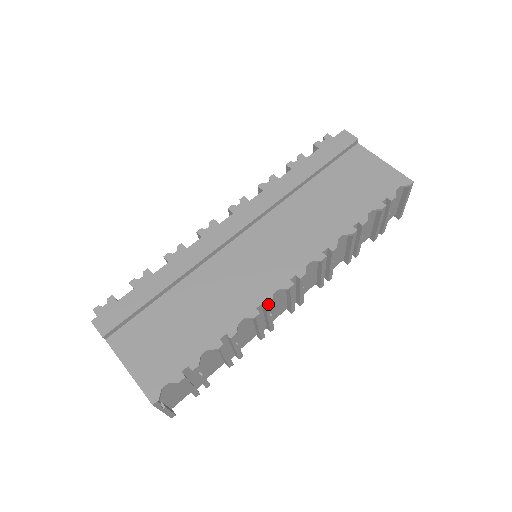
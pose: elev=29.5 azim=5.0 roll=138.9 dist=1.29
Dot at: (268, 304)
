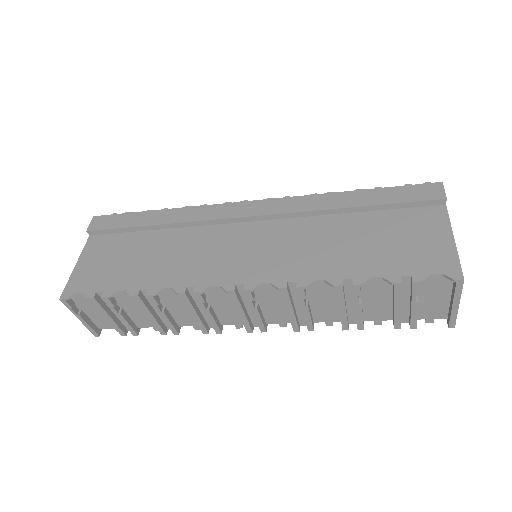
Dot at: (198, 291)
